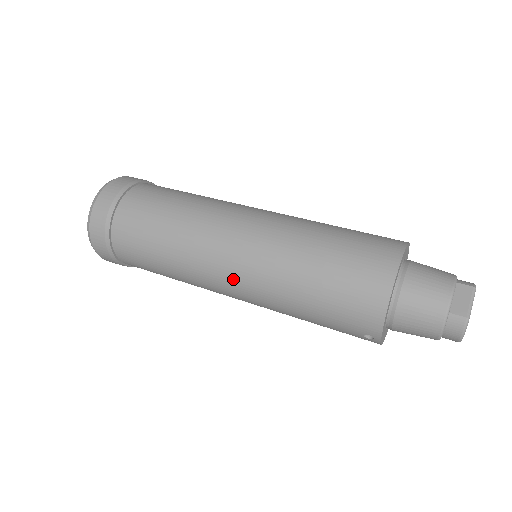
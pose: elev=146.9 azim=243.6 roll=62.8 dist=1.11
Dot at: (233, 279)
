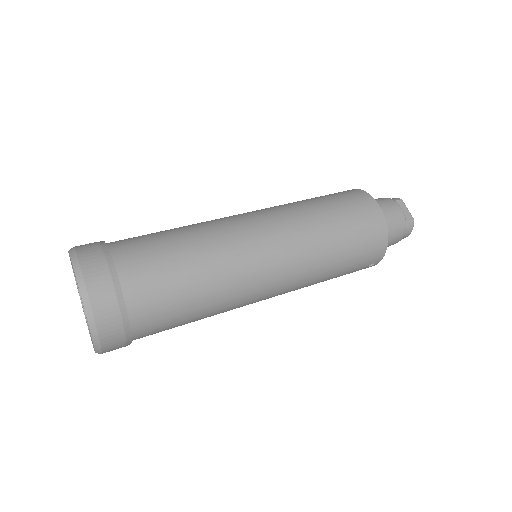
Dot at: (277, 281)
